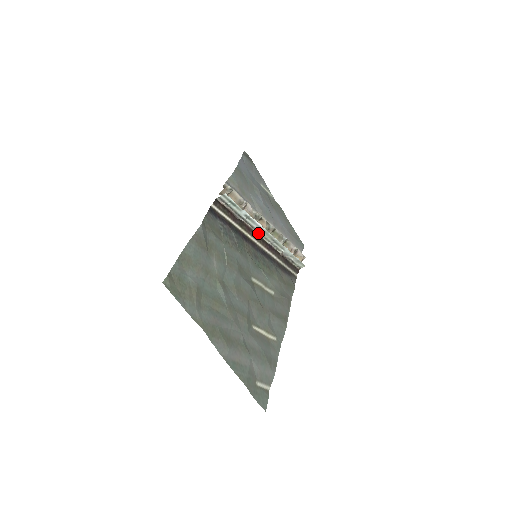
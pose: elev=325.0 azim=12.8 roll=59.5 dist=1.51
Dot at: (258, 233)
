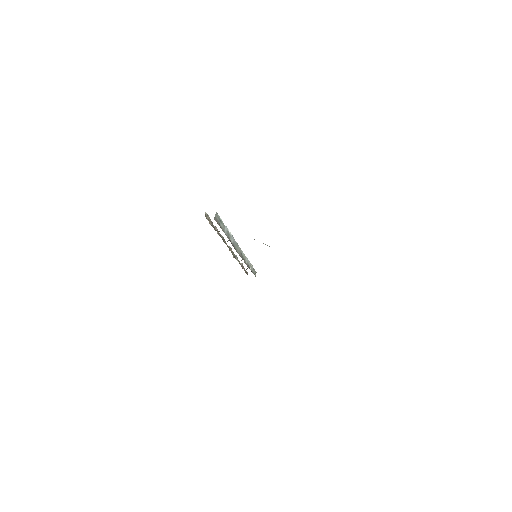
Dot at: (234, 248)
